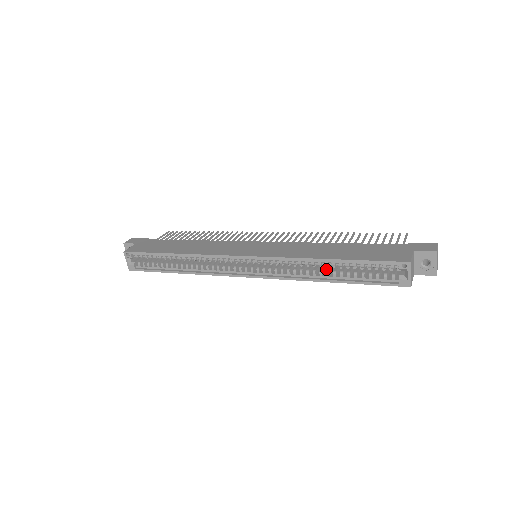
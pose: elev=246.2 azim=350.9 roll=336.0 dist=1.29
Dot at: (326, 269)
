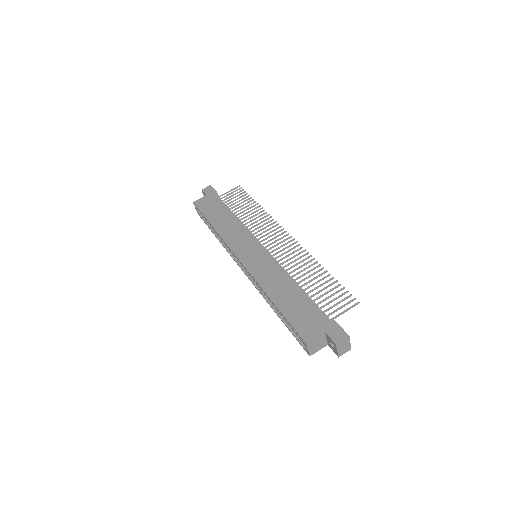
Dot at: occluded
